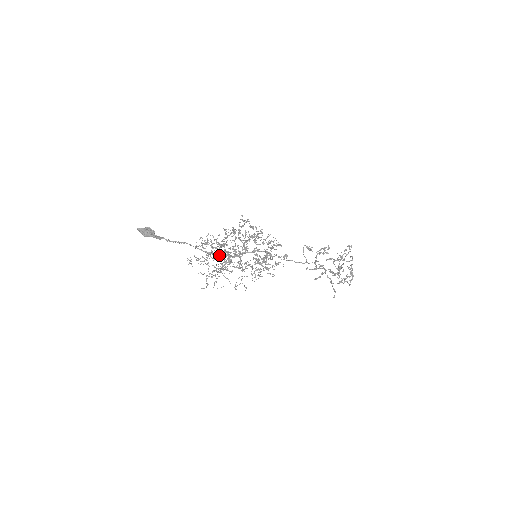
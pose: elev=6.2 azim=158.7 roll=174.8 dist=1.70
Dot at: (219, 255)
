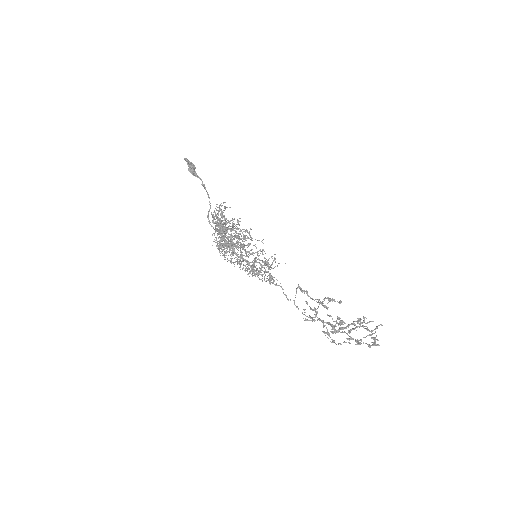
Dot at: (219, 234)
